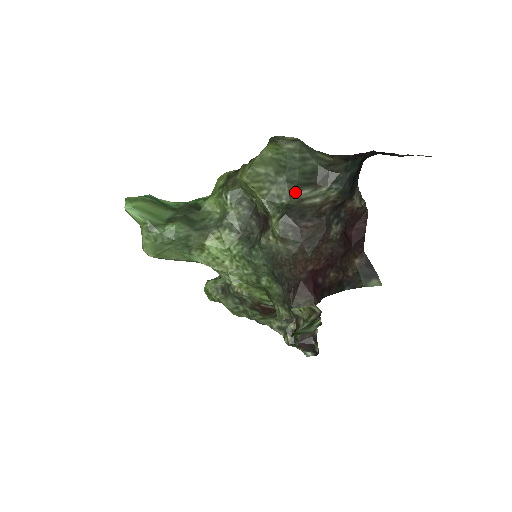
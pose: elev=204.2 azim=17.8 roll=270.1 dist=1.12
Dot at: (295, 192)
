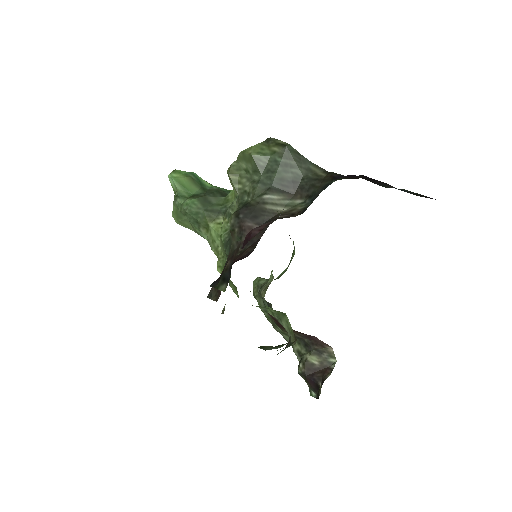
Dot at: (262, 194)
